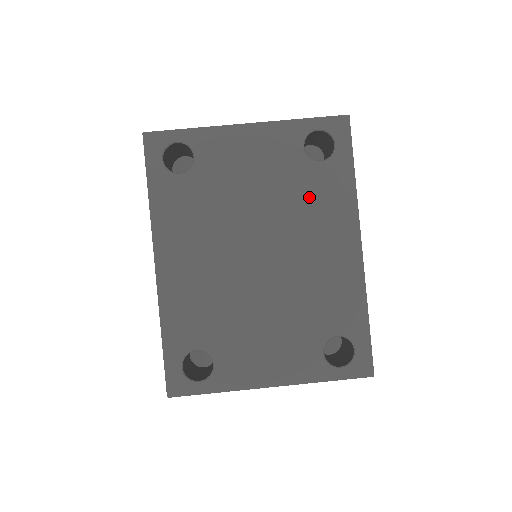
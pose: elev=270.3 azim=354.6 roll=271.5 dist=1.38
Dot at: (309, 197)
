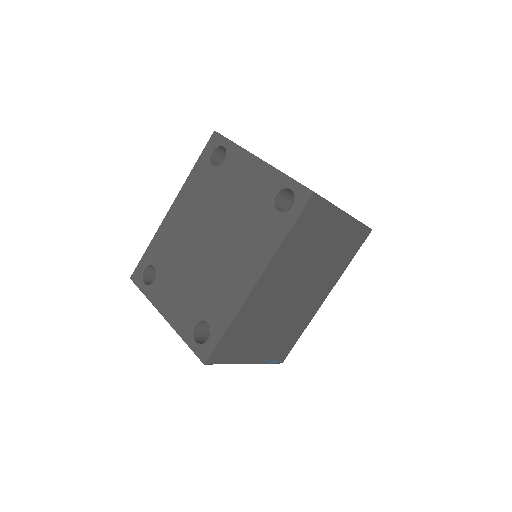
Dot at: (255, 228)
